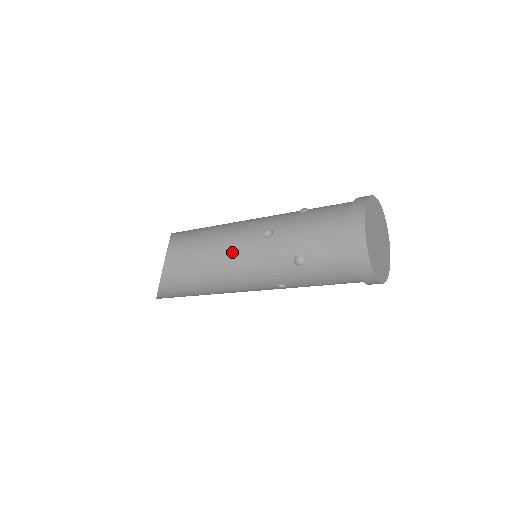
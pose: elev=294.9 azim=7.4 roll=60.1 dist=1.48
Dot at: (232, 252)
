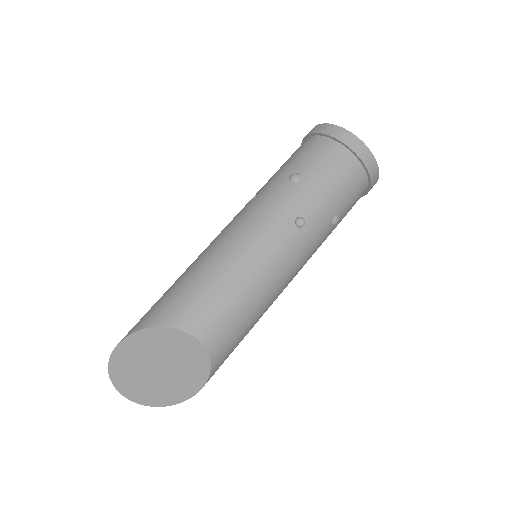
Dot at: (280, 268)
